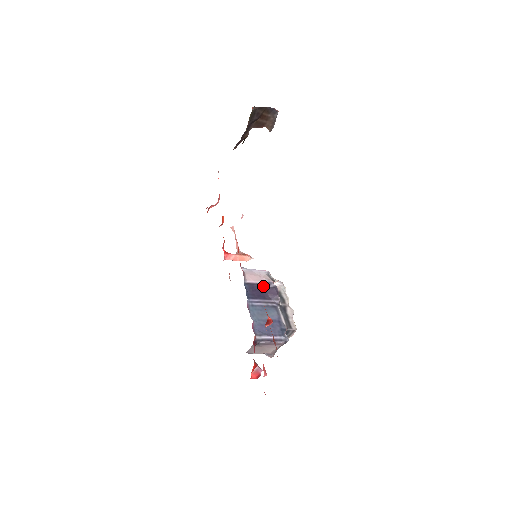
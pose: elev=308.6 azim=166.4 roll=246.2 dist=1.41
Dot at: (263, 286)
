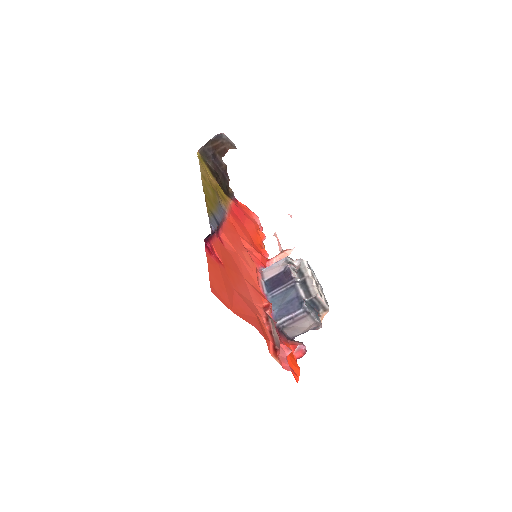
Dot at: (281, 274)
